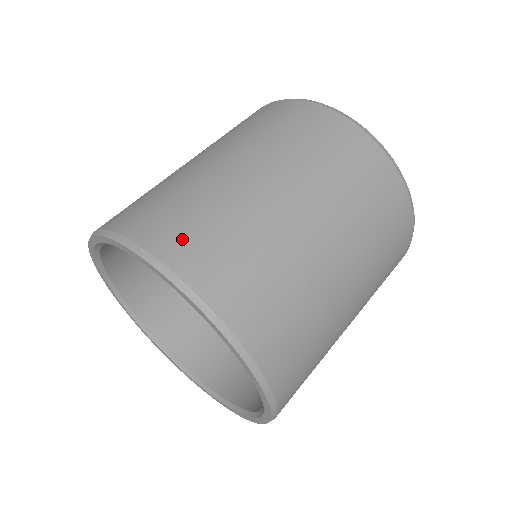
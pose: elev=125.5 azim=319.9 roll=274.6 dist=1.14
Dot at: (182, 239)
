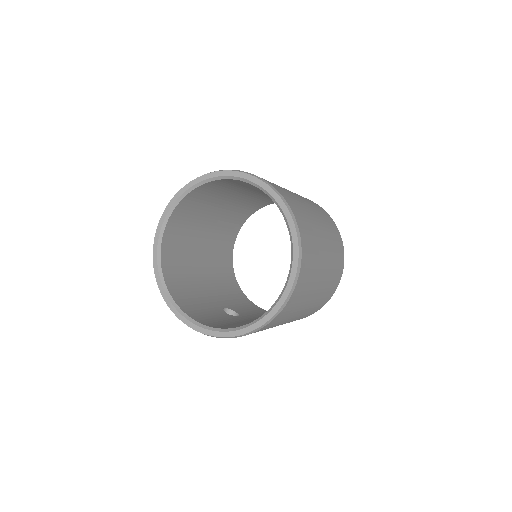
Dot at: occluded
